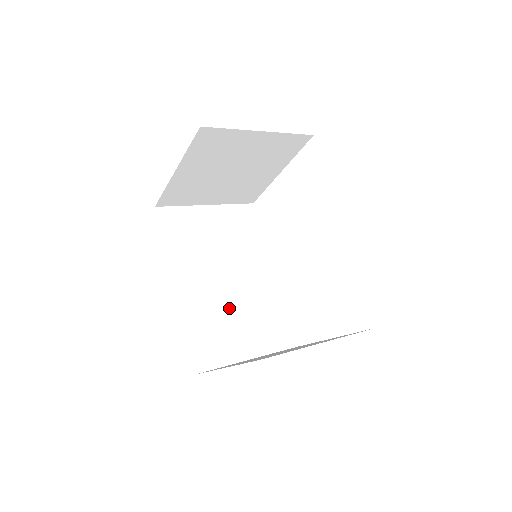
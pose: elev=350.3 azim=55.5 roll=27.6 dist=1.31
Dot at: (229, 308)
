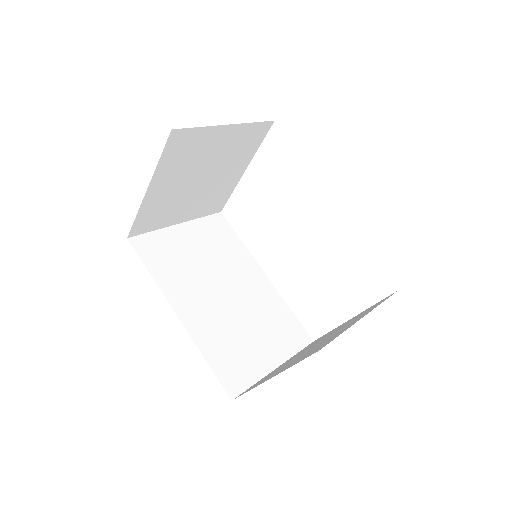
Dot at: (238, 322)
